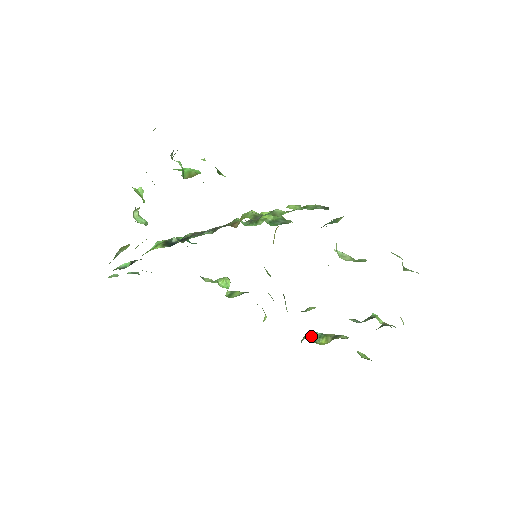
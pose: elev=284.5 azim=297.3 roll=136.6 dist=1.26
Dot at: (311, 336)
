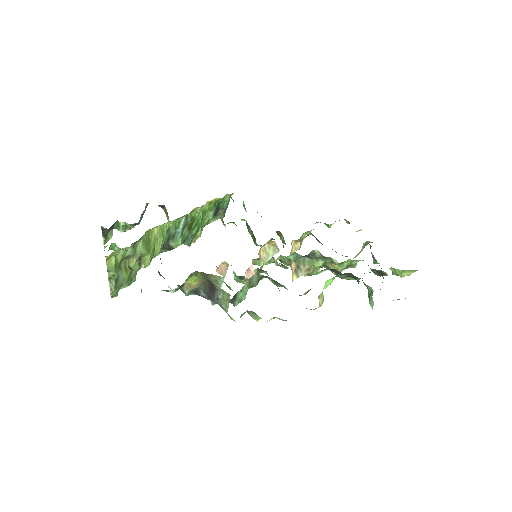
Dot at: occluded
